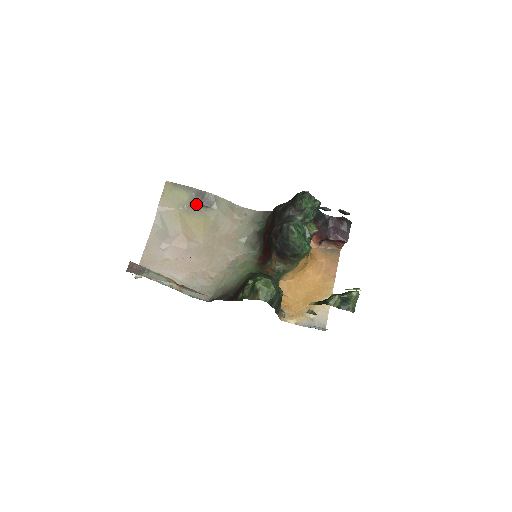
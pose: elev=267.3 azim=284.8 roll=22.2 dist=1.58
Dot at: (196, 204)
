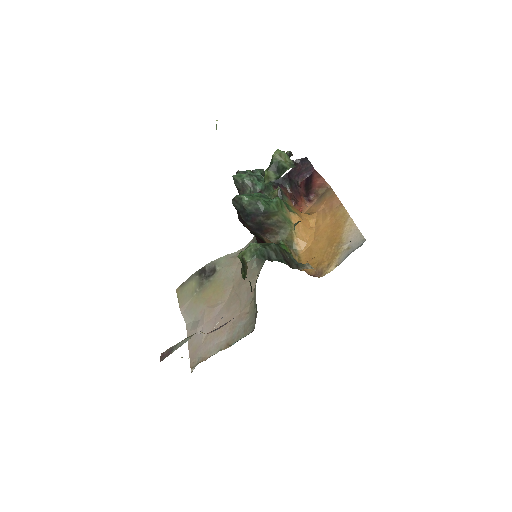
Dot at: (204, 281)
